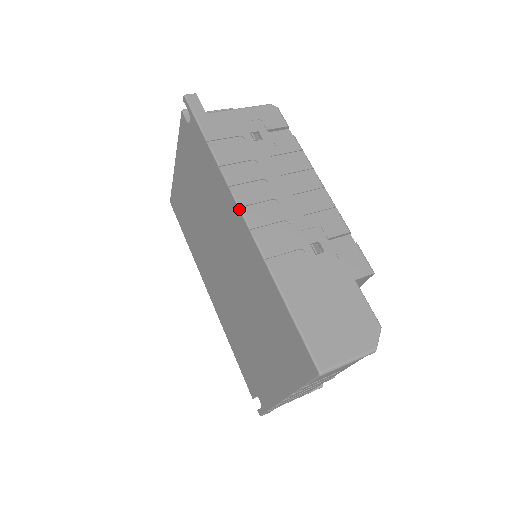
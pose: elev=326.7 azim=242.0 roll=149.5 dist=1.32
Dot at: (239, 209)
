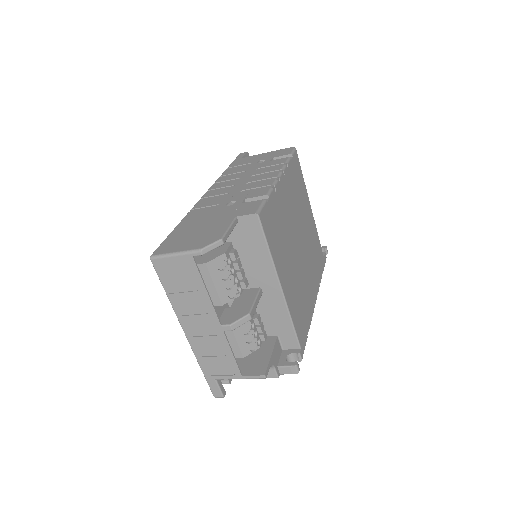
Dot at: (207, 191)
